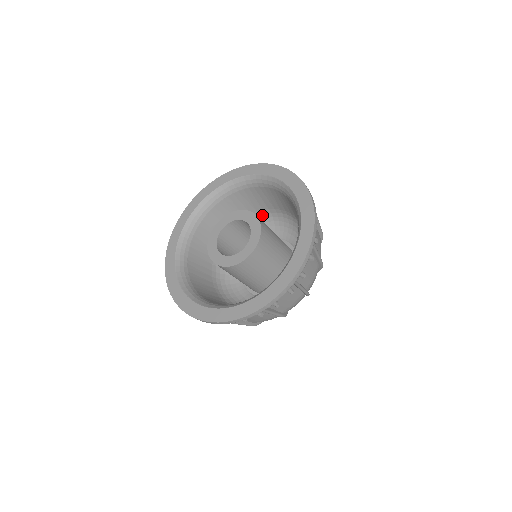
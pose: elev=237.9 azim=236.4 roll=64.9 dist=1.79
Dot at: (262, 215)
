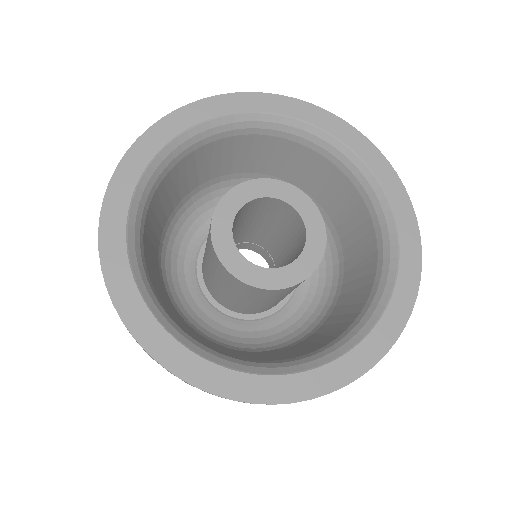
Dot at: occluded
